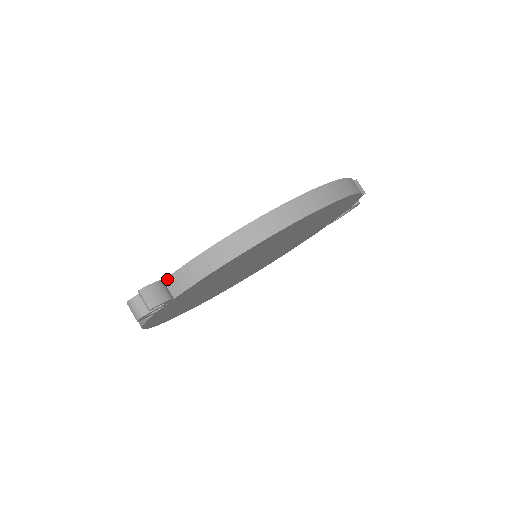
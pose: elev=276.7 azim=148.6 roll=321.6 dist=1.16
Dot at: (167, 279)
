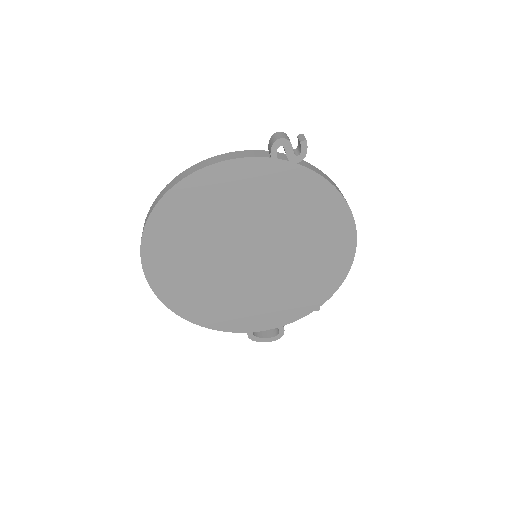
Dot at: occluded
